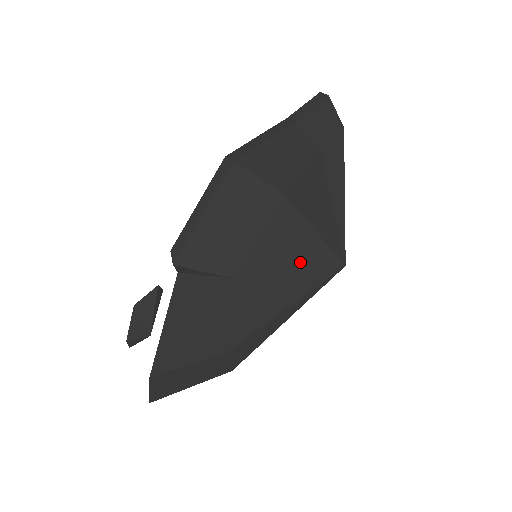
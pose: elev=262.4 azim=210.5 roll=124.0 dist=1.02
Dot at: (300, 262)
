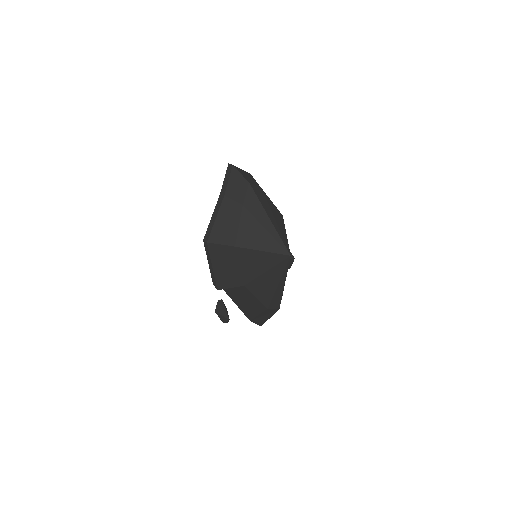
Dot at: (268, 266)
